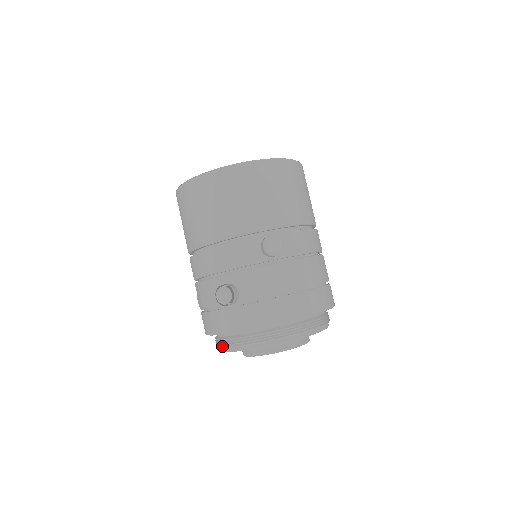
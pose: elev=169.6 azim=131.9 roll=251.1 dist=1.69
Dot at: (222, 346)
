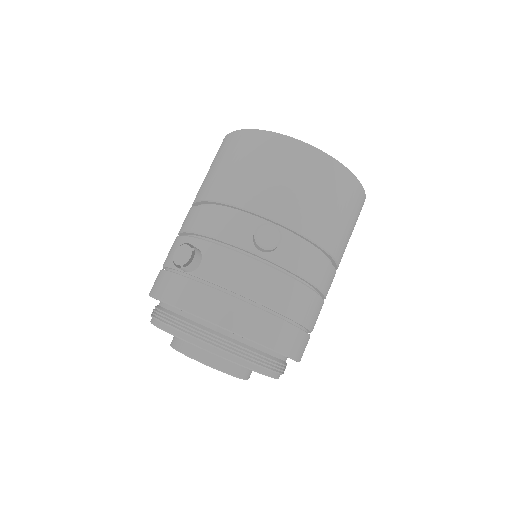
Dot at: (152, 315)
